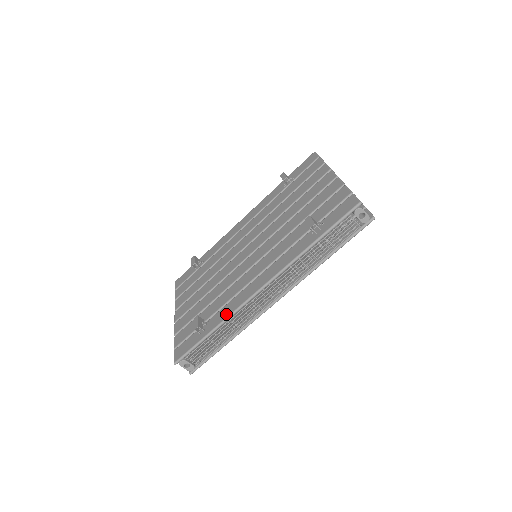
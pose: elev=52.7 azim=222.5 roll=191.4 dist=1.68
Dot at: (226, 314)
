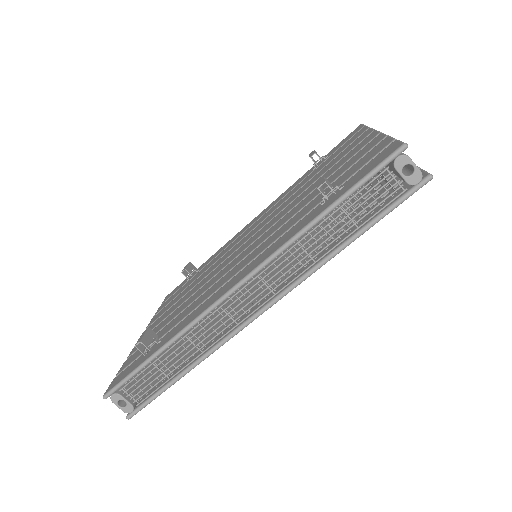
Dot at: (182, 326)
